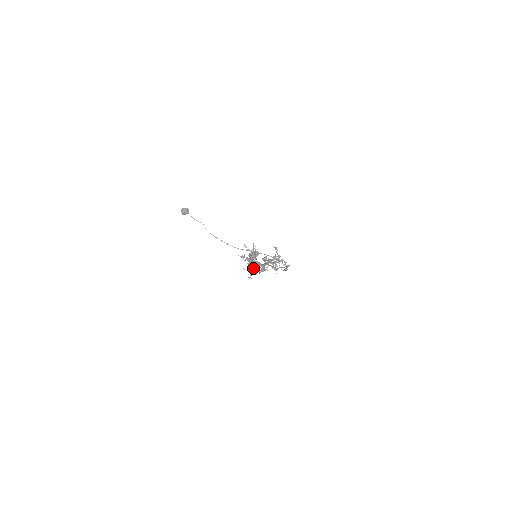
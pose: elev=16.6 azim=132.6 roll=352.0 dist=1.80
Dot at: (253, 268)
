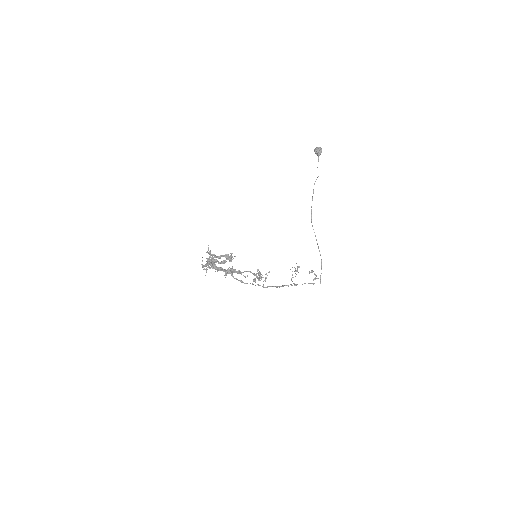
Dot at: (210, 265)
